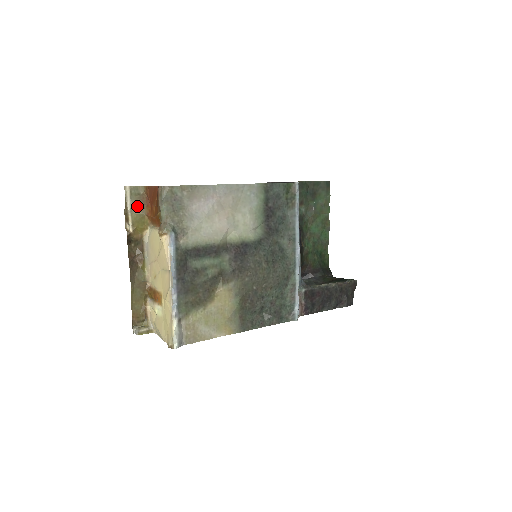
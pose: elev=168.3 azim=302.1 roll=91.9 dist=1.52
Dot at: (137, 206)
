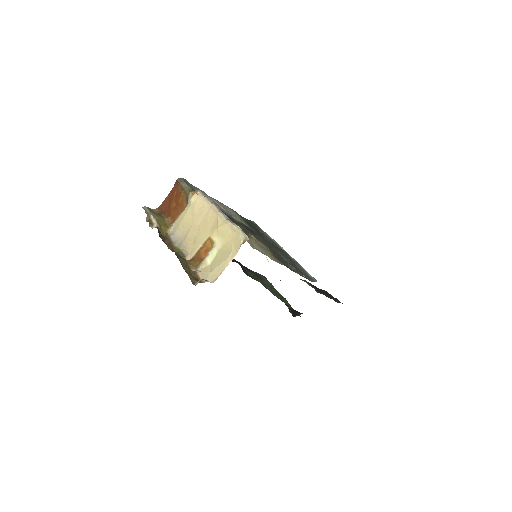
Dot at: (156, 214)
